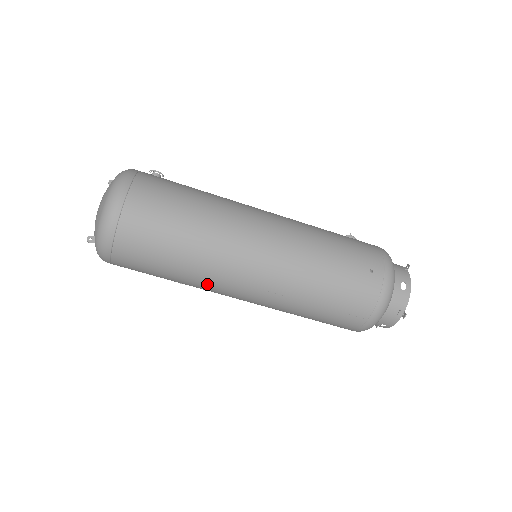
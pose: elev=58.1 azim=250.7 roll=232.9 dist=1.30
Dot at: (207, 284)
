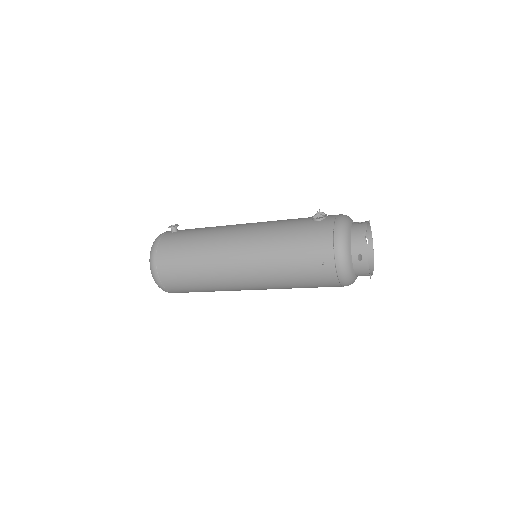
Dot at: occluded
